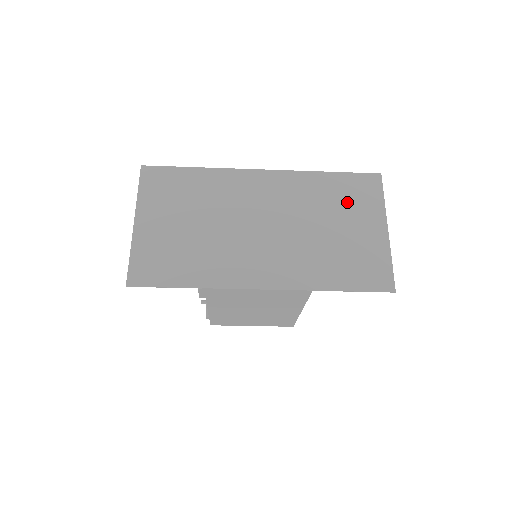
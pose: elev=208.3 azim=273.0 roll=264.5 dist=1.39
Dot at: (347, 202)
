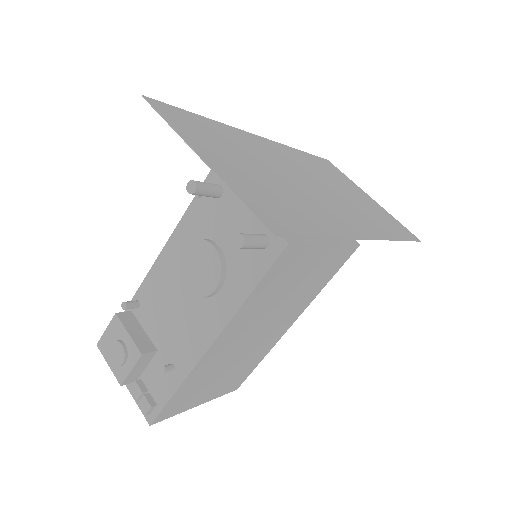
Dot at: (334, 175)
